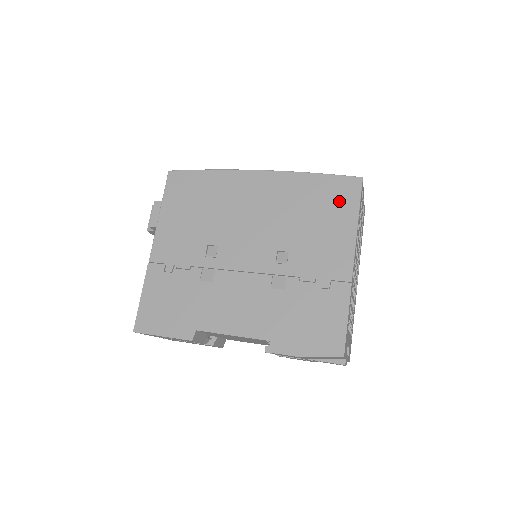
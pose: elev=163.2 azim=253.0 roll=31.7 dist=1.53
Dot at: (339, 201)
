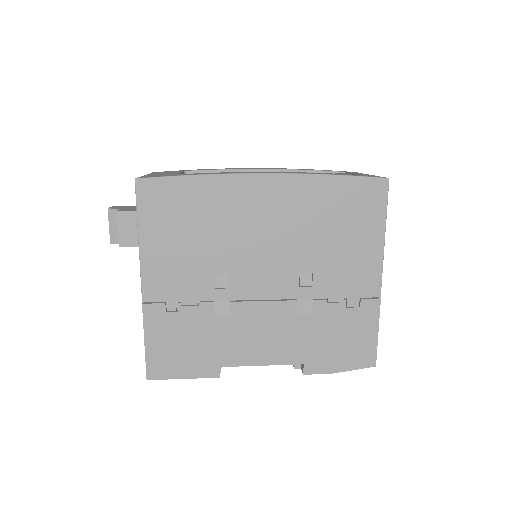
Dot at: (364, 210)
